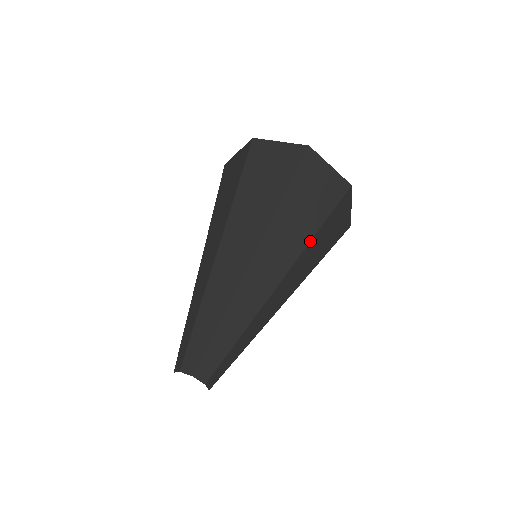
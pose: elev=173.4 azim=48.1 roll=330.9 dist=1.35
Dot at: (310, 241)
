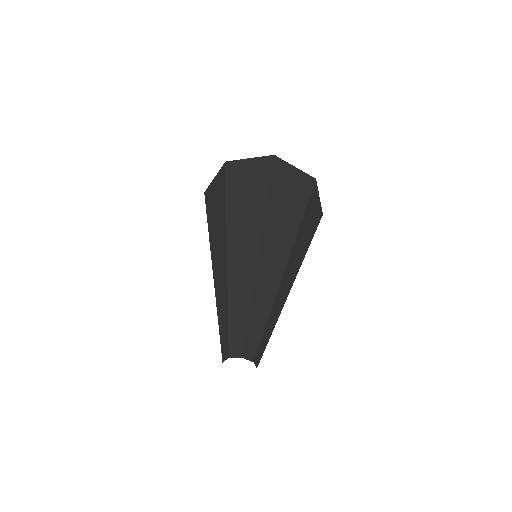
Dot at: (265, 211)
